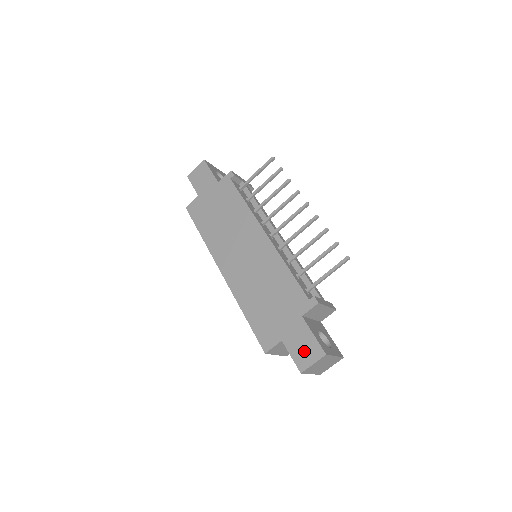
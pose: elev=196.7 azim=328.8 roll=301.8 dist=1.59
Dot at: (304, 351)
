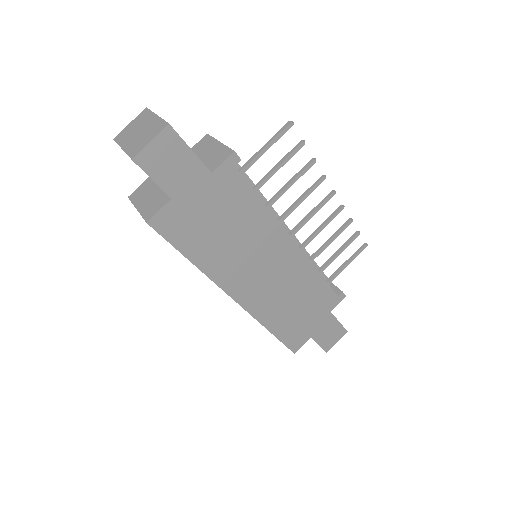
Dot at: (331, 337)
